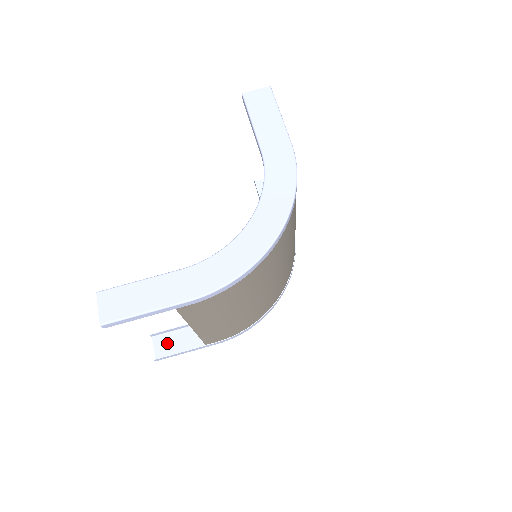
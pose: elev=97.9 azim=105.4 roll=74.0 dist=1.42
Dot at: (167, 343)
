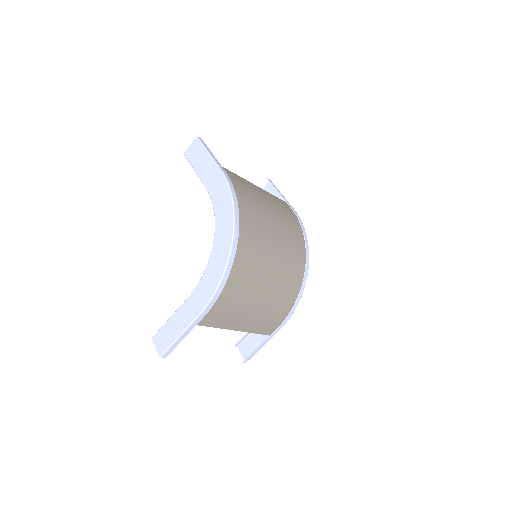
Dot at: (248, 346)
